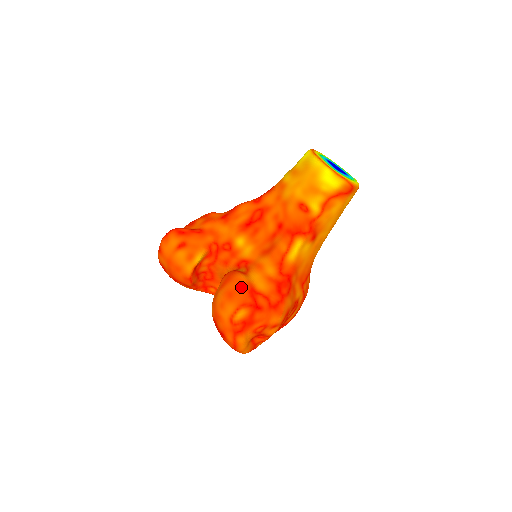
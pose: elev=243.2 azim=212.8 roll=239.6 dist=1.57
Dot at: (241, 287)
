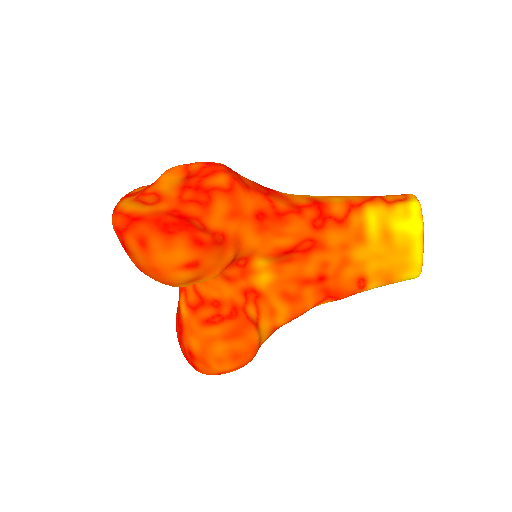
Dot at: (252, 352)
